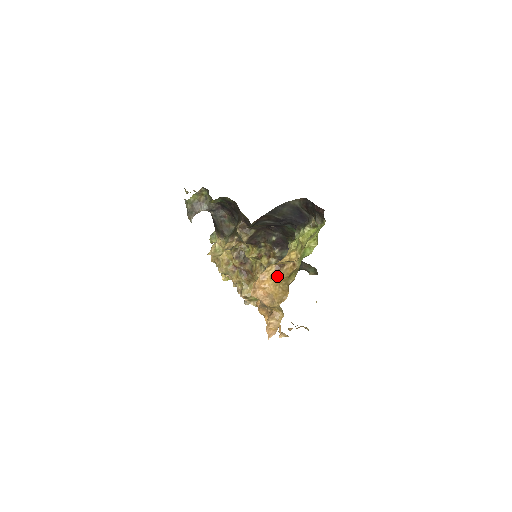
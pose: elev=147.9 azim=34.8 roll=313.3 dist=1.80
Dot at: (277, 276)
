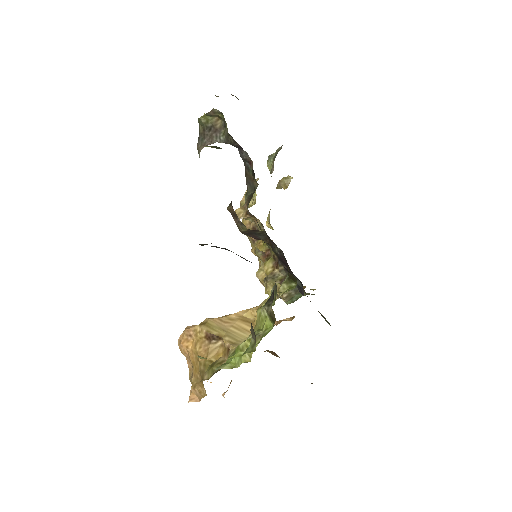
Dot at: (203, 348)
